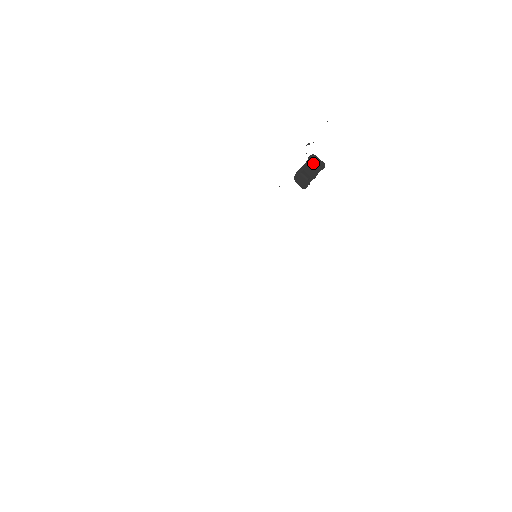
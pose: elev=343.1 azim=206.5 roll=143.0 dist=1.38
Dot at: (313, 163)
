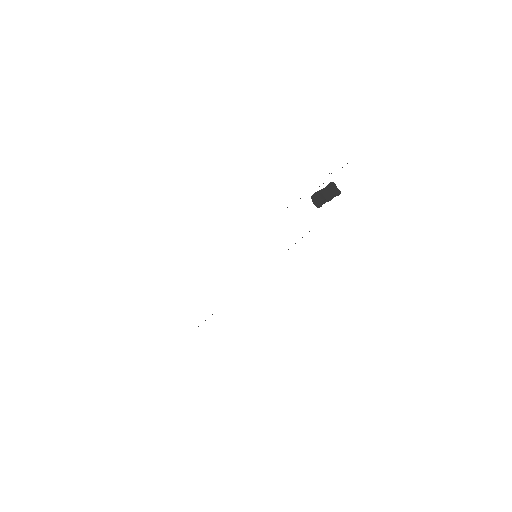
Dot at: (331, 189)
